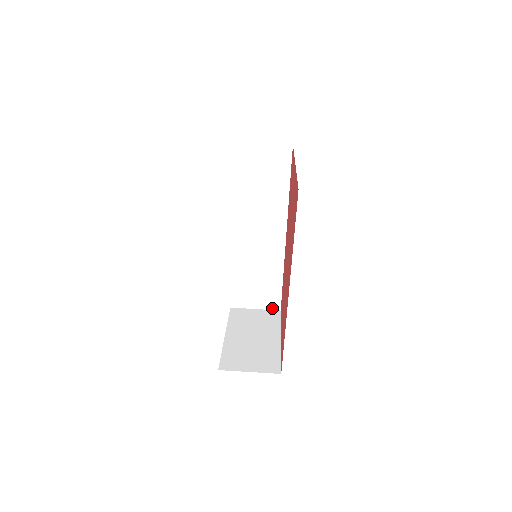
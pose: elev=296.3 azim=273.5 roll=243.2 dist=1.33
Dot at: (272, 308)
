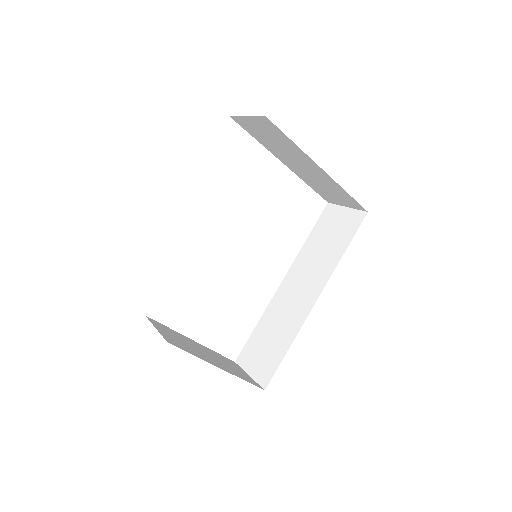
Dot at: (261, 383)
